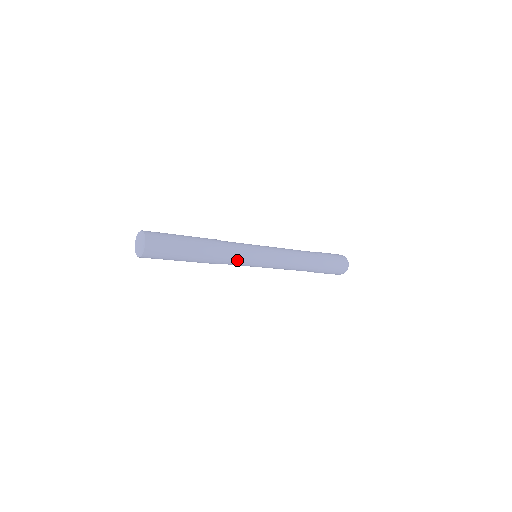
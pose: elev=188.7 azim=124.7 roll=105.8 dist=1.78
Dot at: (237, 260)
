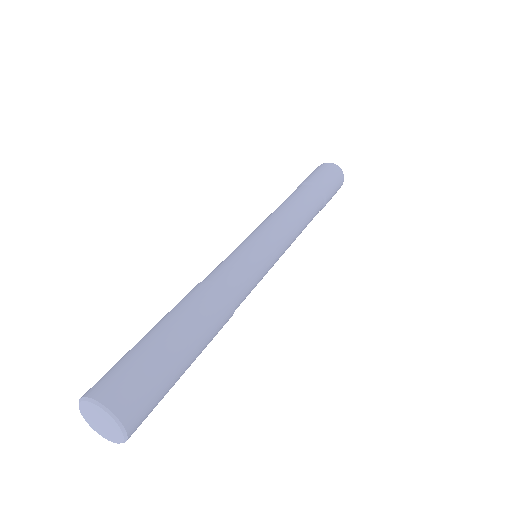
Dot at: (247, 295)
